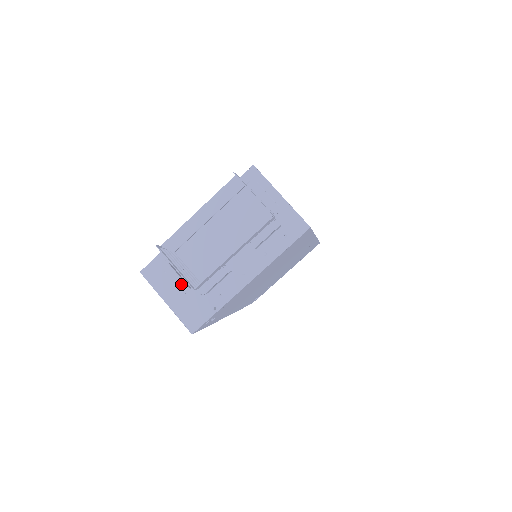
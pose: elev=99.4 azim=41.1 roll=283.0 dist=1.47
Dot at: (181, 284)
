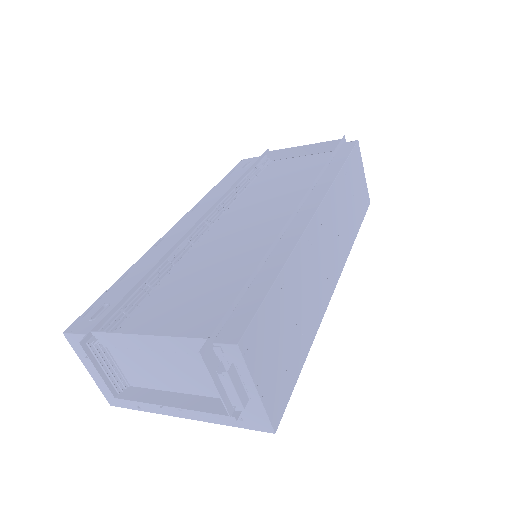
Dot at: occluded
